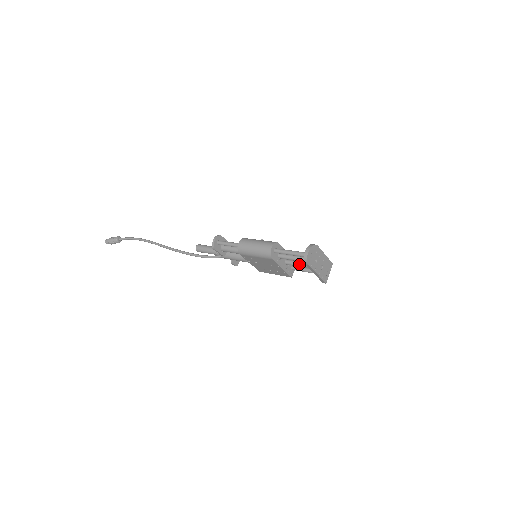
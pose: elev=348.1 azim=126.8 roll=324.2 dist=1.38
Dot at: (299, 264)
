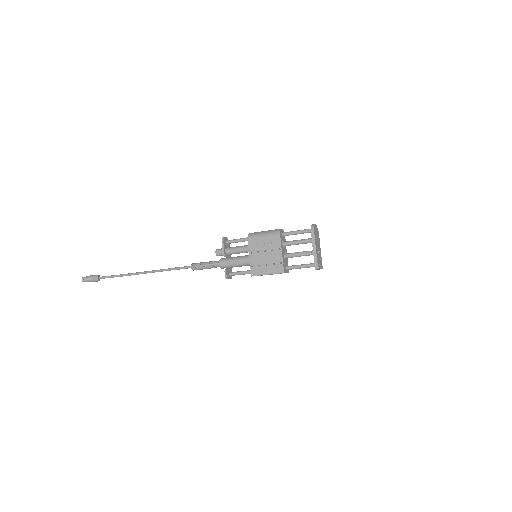
Dot at: (298, 252)
